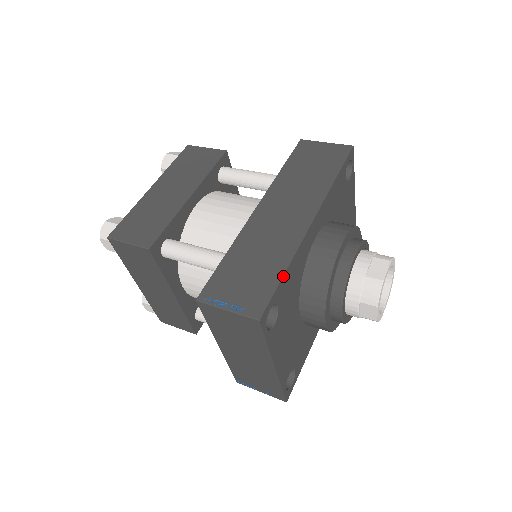
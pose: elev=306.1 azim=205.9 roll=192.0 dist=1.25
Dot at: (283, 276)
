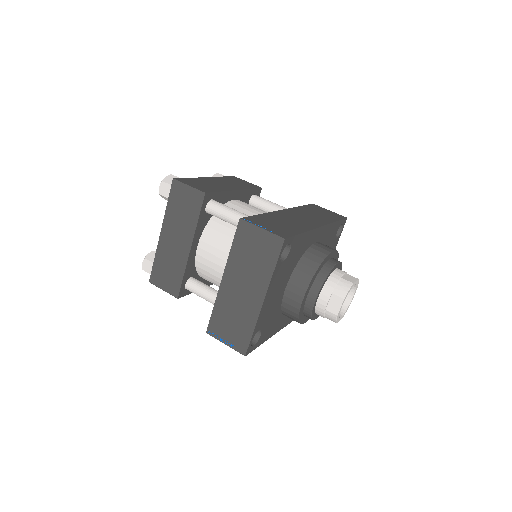
Dot at: (301, 233)
